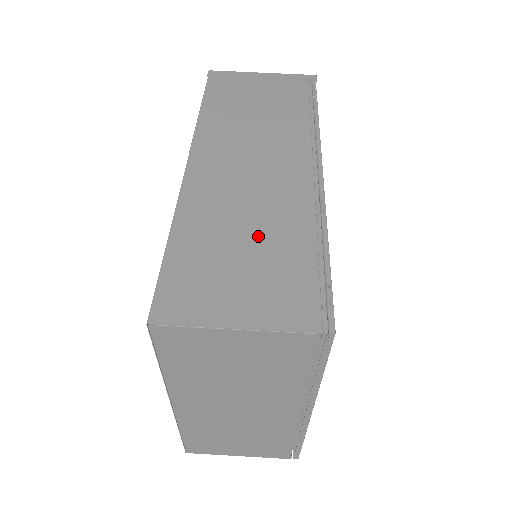
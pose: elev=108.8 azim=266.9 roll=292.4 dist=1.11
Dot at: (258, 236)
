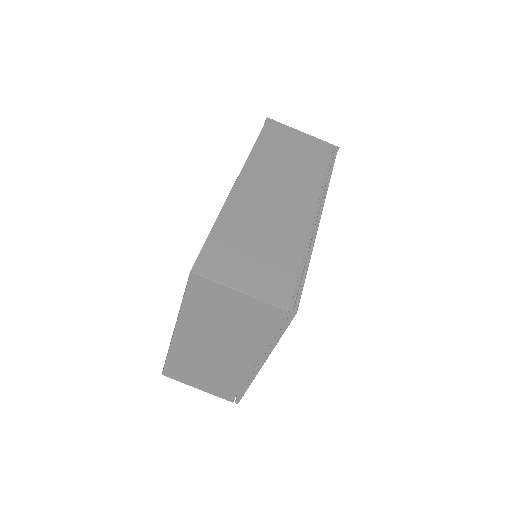
Dot at: (269, 243)
